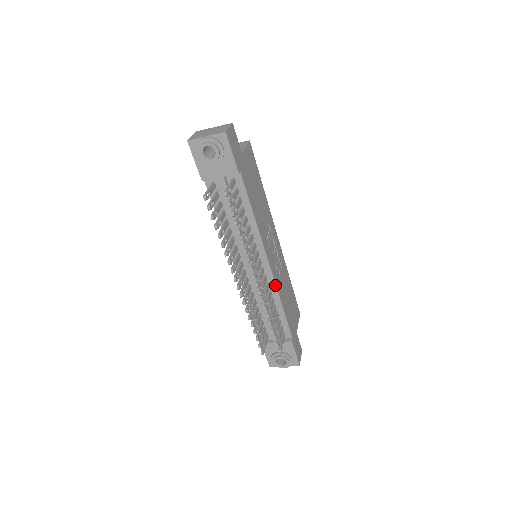
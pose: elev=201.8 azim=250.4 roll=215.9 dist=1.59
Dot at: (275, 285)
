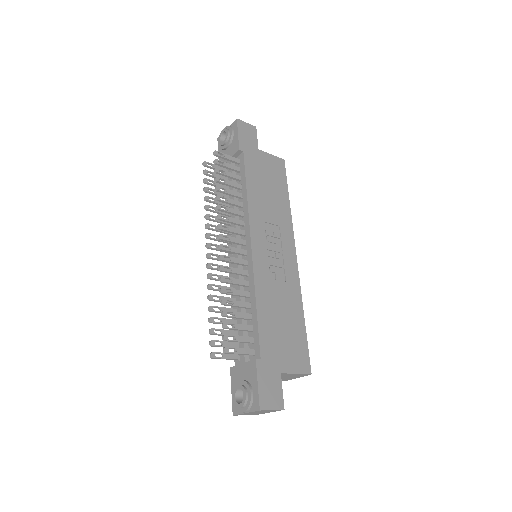
Dot at: (253, 273)
